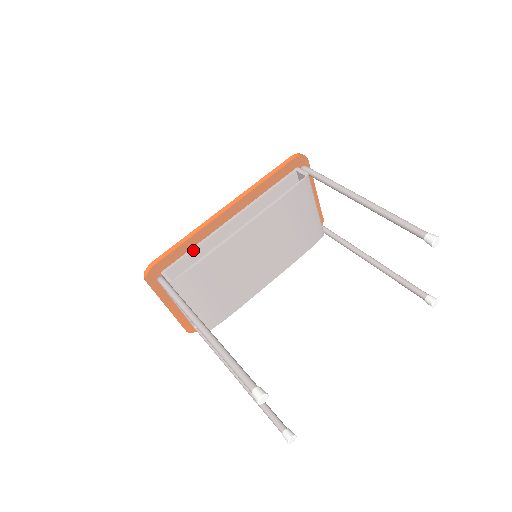
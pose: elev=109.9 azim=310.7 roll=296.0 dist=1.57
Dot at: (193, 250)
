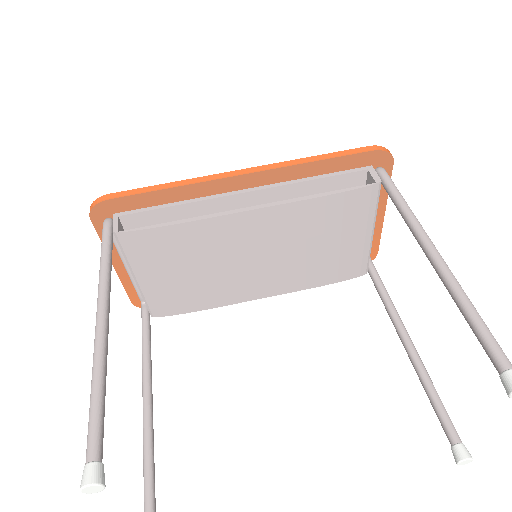
Dot at: (170, 206)
